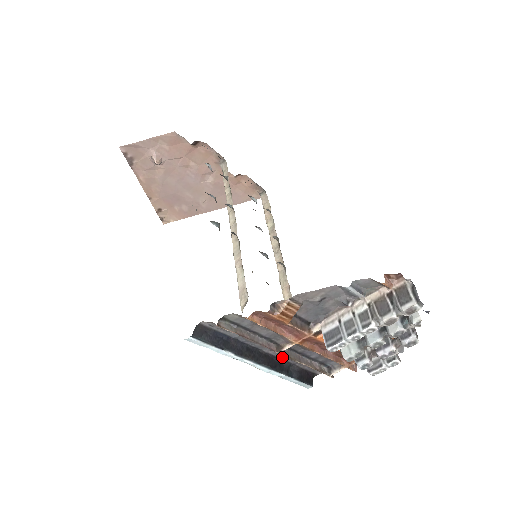
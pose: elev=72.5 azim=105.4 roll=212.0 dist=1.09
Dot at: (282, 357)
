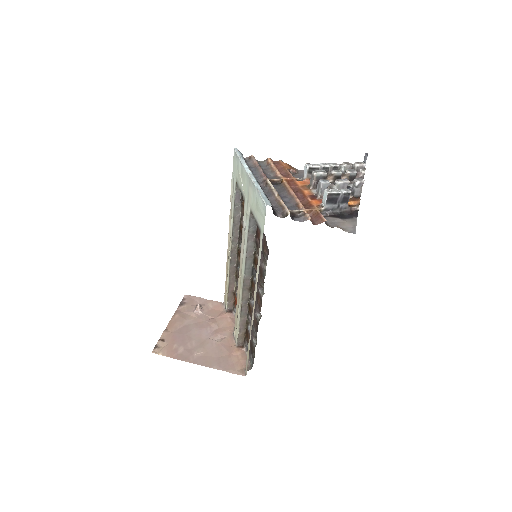
Dot at: (265, 190)
